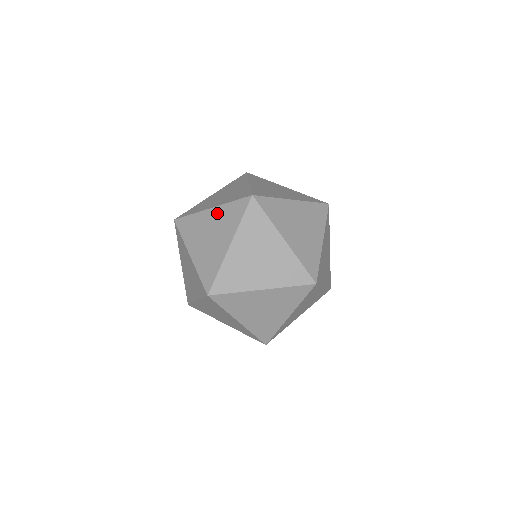
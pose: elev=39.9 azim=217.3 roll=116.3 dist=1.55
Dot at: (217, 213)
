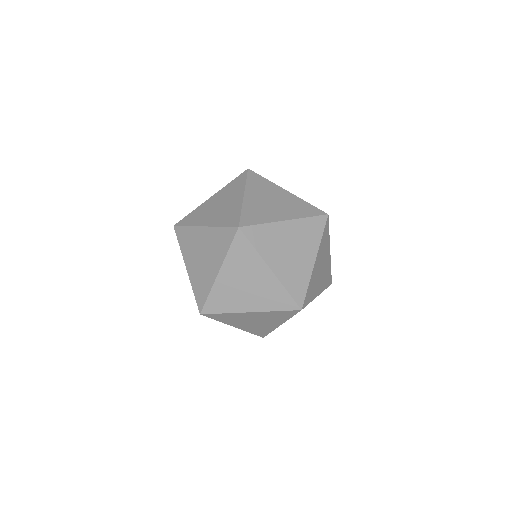
Dot at: (209, 234)
